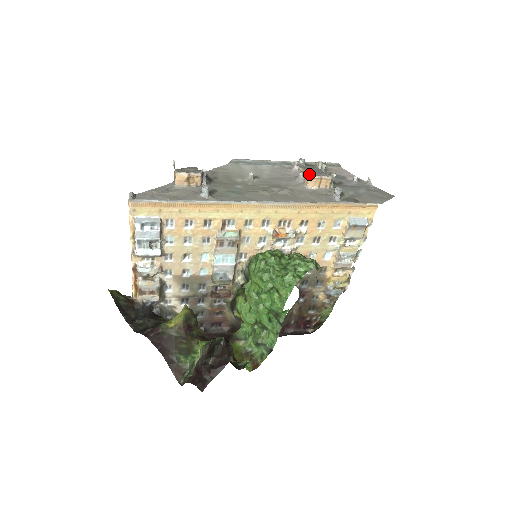
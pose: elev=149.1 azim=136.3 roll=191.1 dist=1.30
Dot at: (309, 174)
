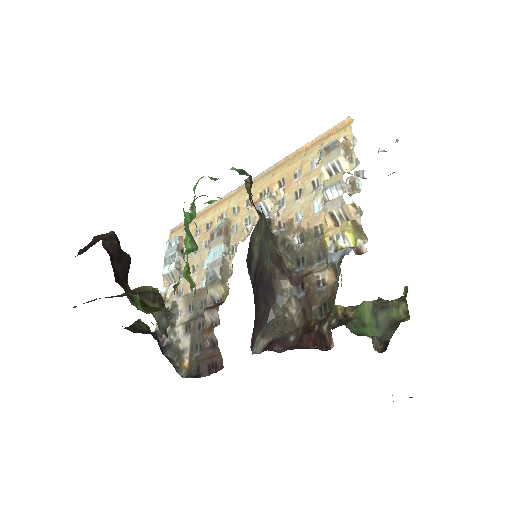
Dot at: occluded
